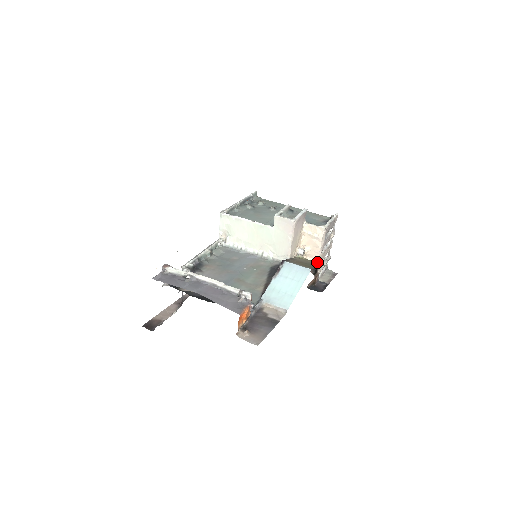
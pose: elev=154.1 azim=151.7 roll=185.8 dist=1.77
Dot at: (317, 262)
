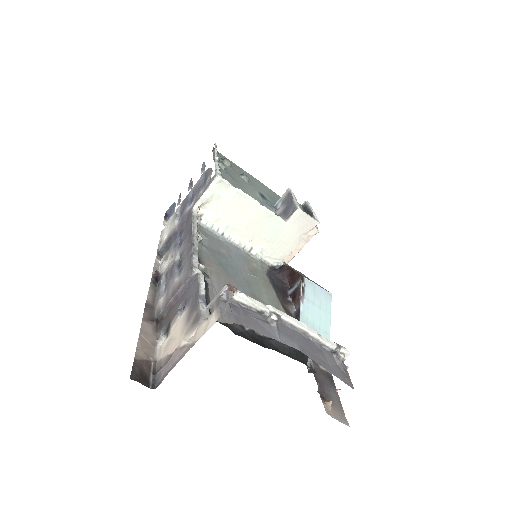
Dot at: occluded
